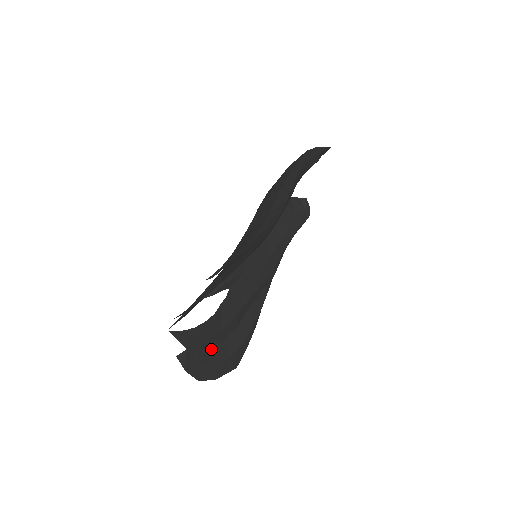
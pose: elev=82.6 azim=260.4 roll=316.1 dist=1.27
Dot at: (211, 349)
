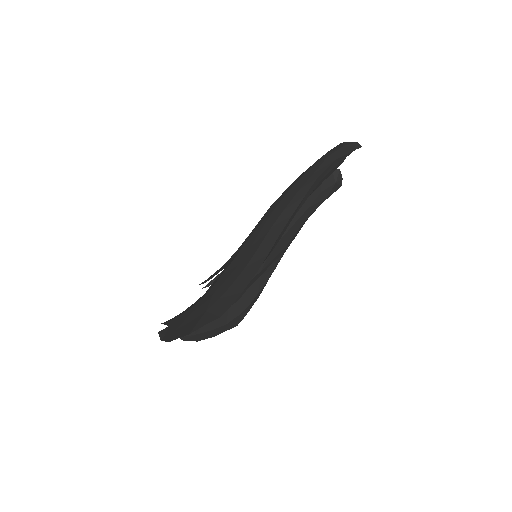
Dot at: occluded
